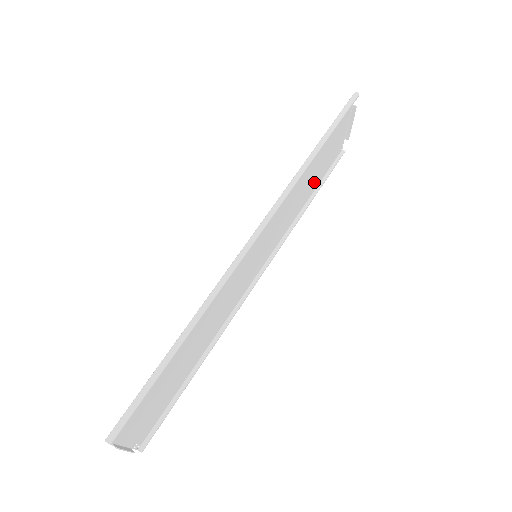
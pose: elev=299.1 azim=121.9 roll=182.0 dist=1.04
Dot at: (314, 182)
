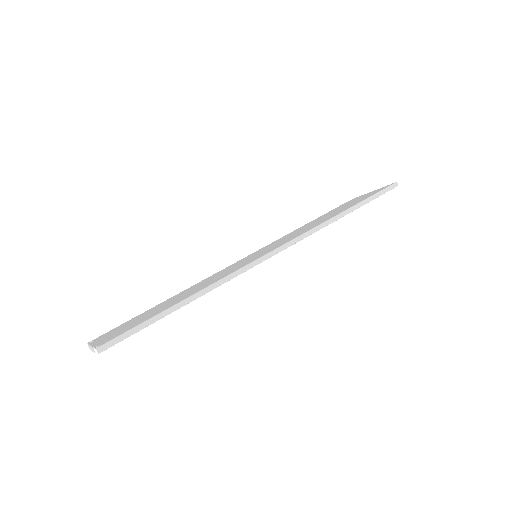
Dot at: occluded
